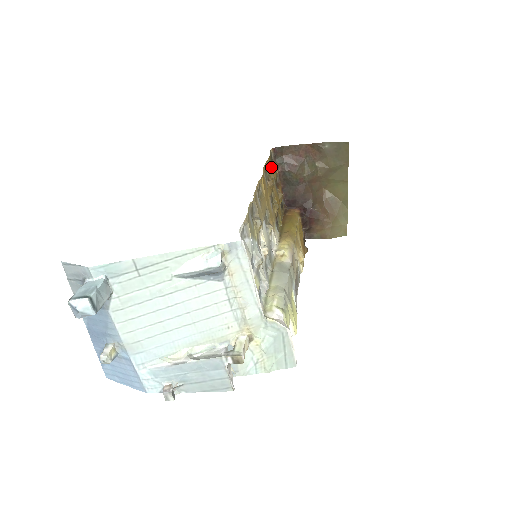
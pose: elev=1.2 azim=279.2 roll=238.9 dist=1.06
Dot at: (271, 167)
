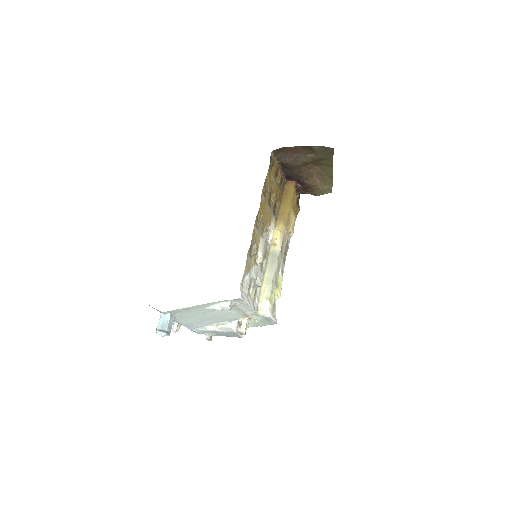
Dot at: (271, 171)
